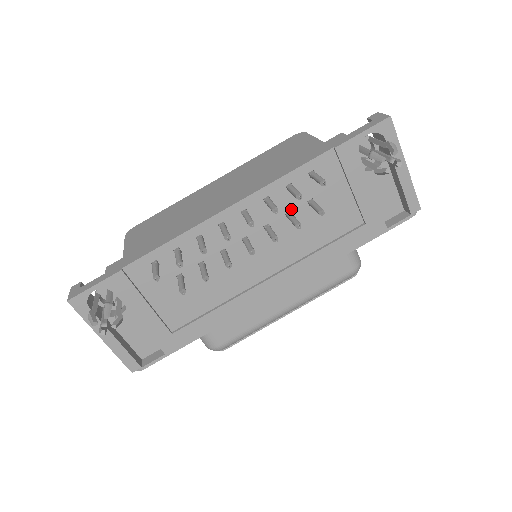
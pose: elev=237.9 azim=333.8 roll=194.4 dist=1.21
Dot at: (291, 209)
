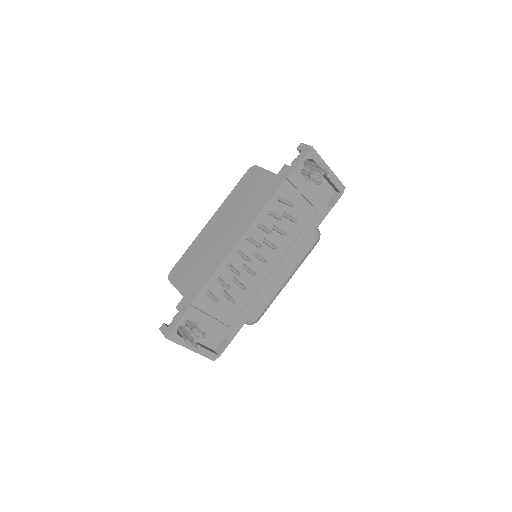
Dot at: (274, 224)
